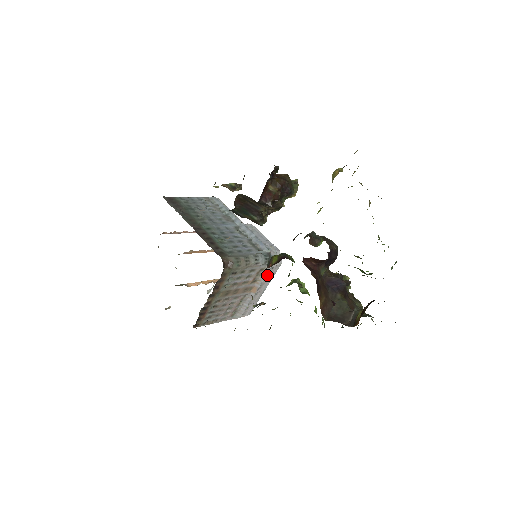
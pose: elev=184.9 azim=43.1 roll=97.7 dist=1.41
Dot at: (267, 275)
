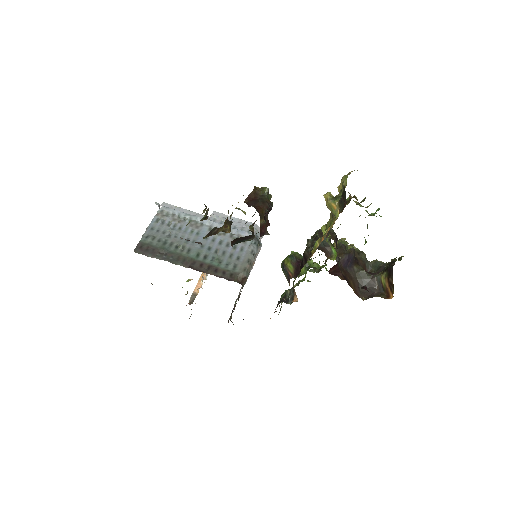
Dot at: occluded
